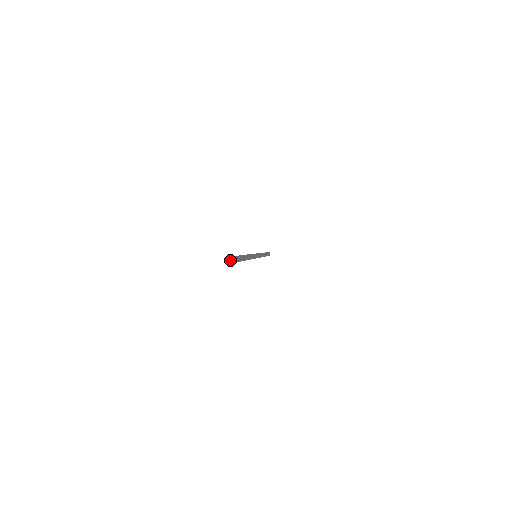
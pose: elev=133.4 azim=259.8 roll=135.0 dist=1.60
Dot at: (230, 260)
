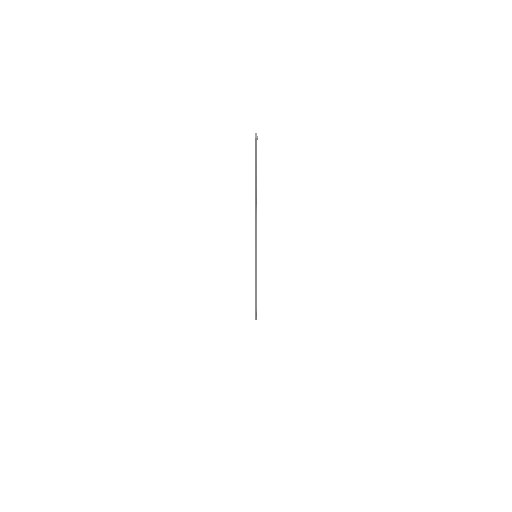
Dot at: (255, 136)
